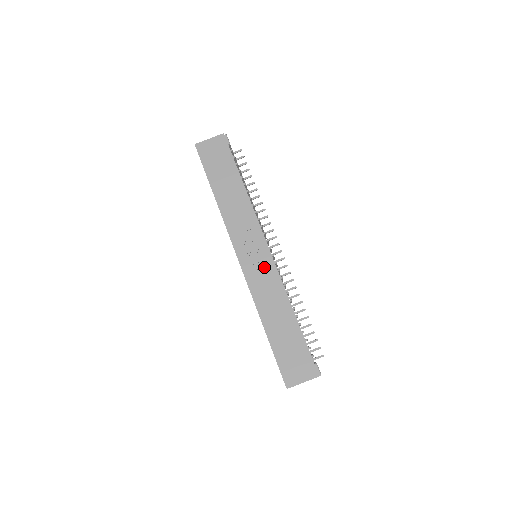
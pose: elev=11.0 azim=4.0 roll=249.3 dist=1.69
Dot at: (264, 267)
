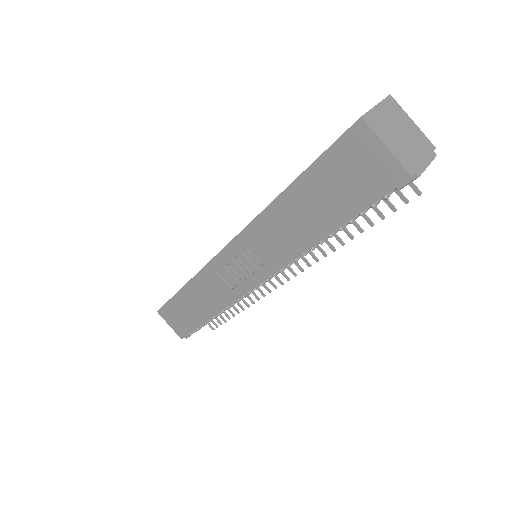
Dot at: (233, 282)
